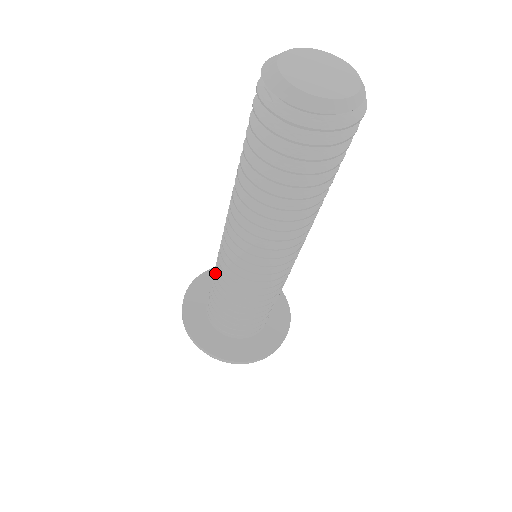
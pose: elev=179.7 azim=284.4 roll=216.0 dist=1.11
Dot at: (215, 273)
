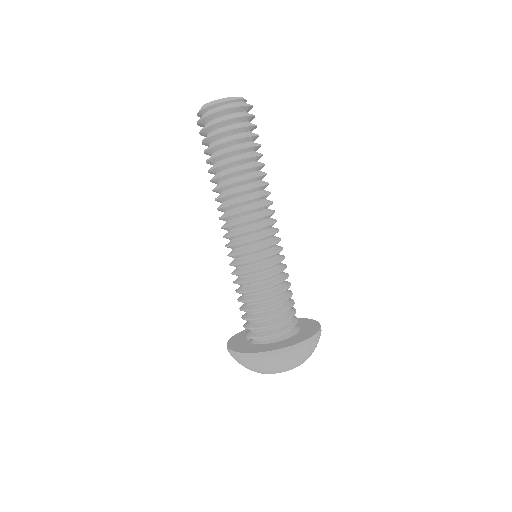
Dot at: occluded
